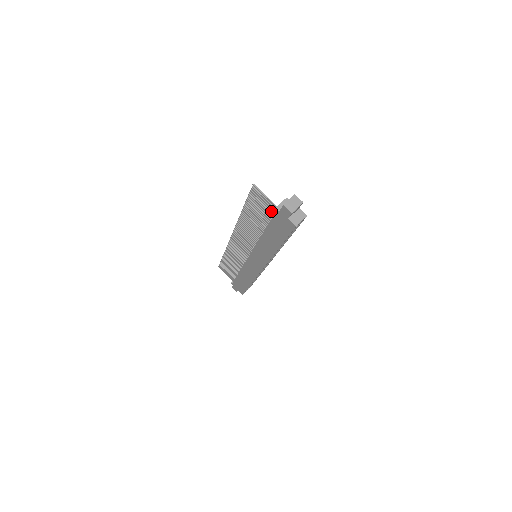
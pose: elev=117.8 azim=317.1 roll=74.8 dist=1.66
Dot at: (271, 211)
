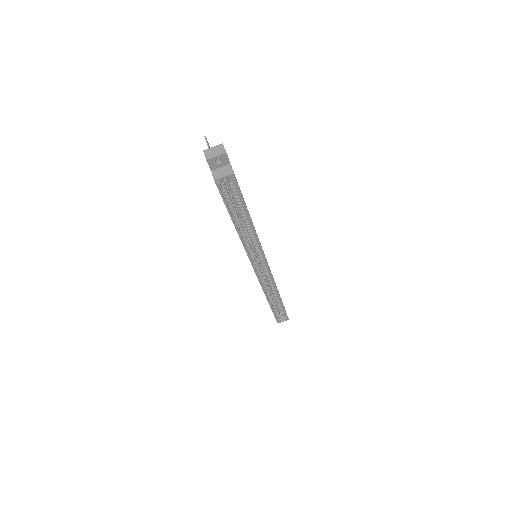
Dot at: occluded
